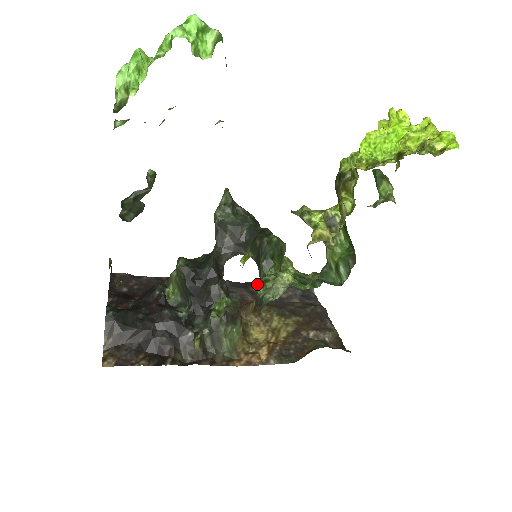
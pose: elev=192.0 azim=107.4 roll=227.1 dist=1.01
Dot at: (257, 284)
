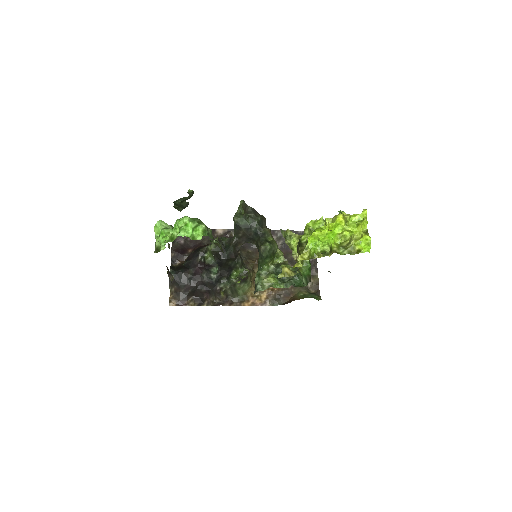
Dot at: (272, 232)
